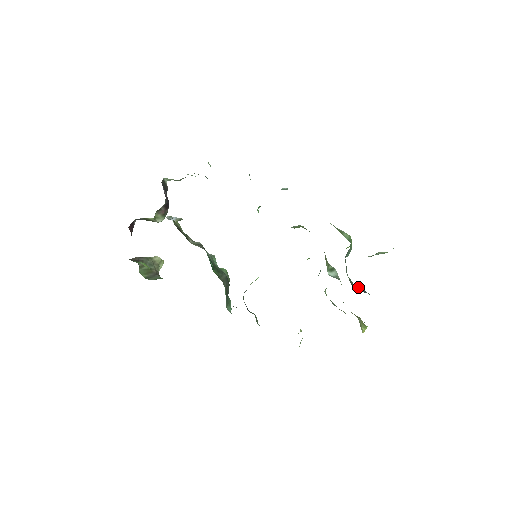
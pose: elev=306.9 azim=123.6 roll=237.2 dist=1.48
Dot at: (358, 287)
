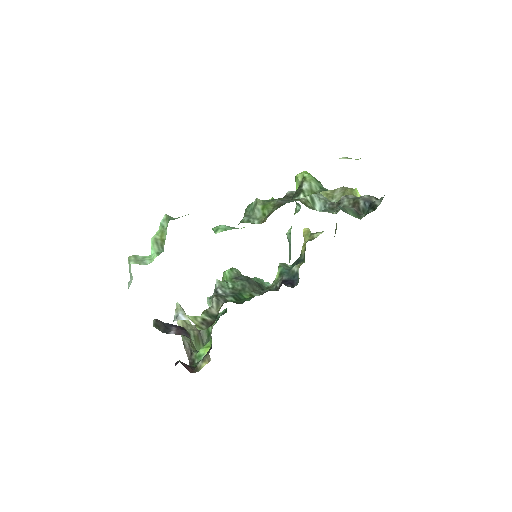
Dot at: (359, 207)
